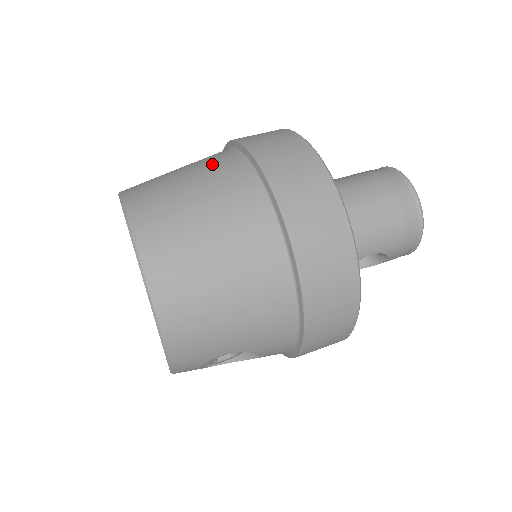
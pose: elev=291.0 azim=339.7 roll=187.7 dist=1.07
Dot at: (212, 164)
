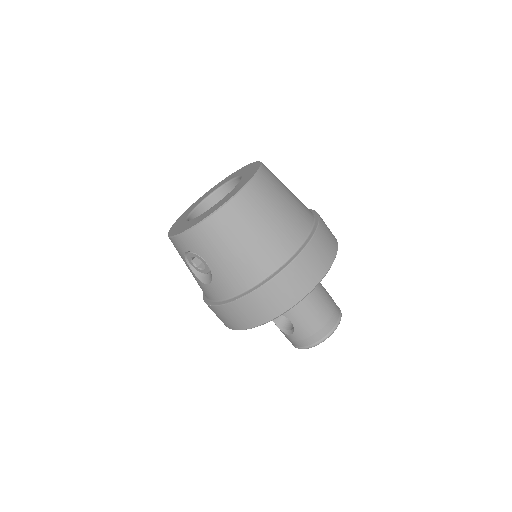
Dot at: (302, 205)
